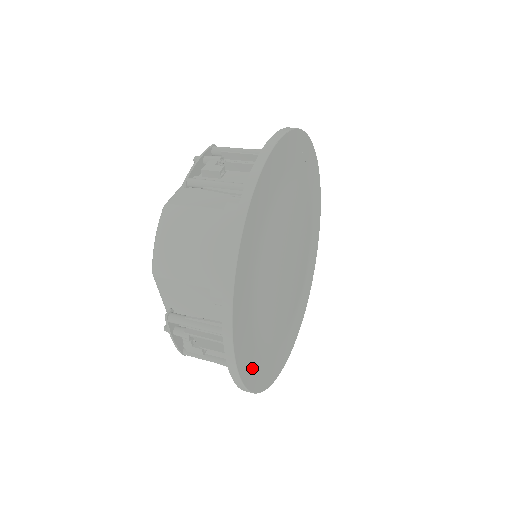
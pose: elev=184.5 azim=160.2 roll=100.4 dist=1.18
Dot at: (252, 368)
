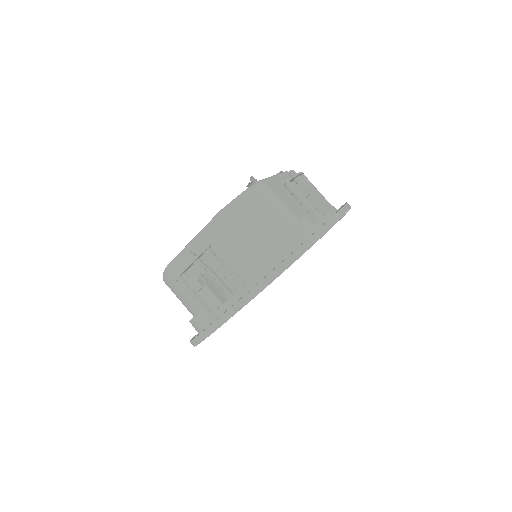
Dot at: occluded
